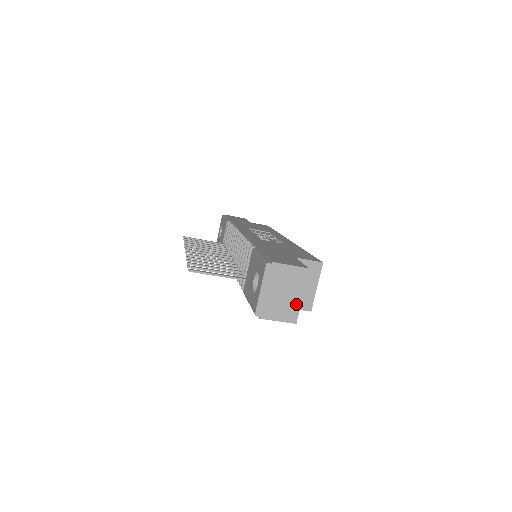
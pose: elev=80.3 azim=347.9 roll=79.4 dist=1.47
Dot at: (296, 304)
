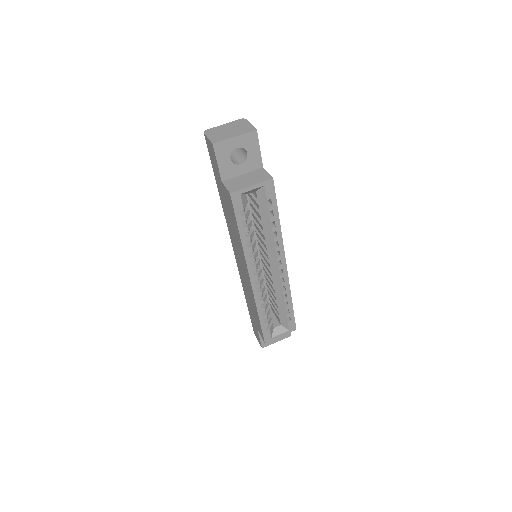
Dot at: (227, 137)
